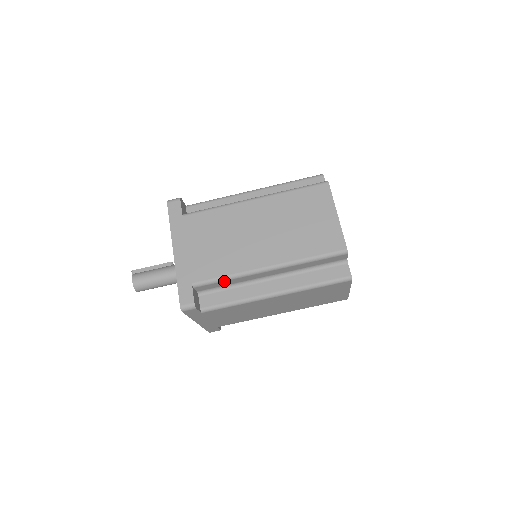
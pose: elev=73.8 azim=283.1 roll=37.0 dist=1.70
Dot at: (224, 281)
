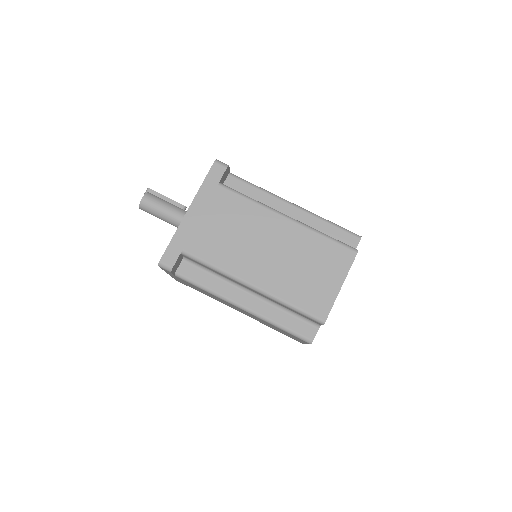
Dot at: (210, 268)
